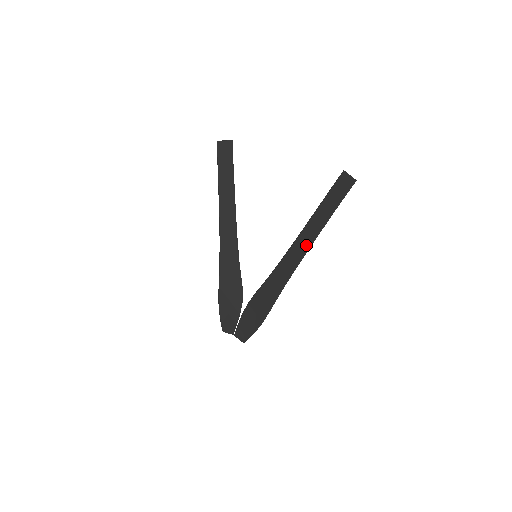
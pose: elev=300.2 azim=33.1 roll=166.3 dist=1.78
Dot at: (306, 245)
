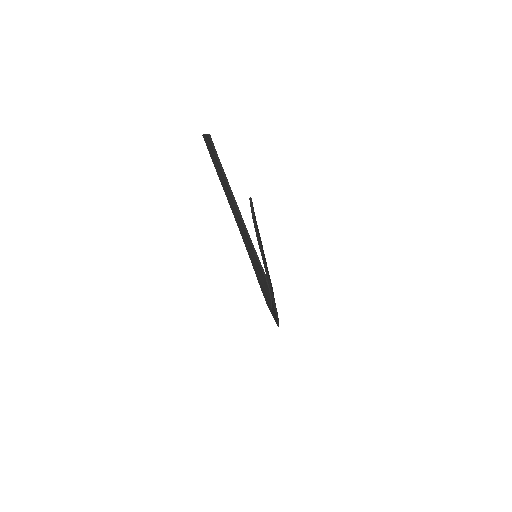
Dot at: occluded
